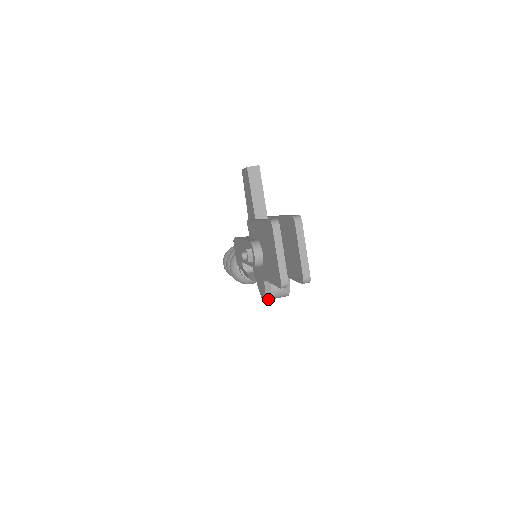
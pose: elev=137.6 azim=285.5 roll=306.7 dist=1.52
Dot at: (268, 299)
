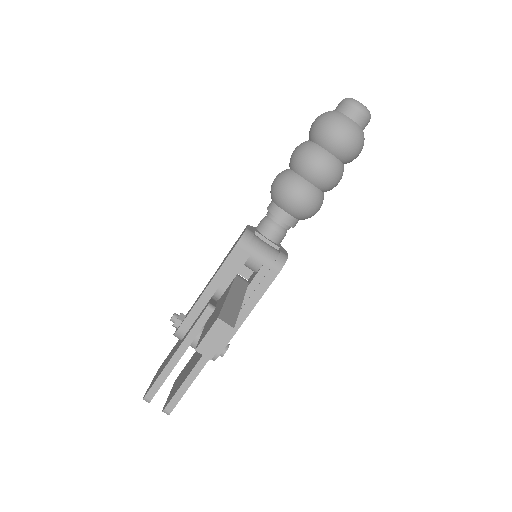
Dot at: occluded
